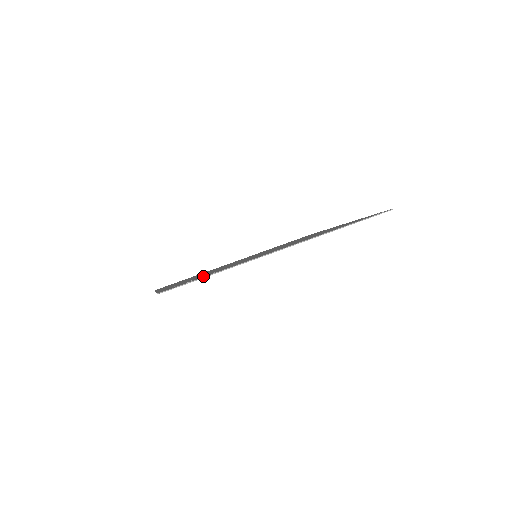
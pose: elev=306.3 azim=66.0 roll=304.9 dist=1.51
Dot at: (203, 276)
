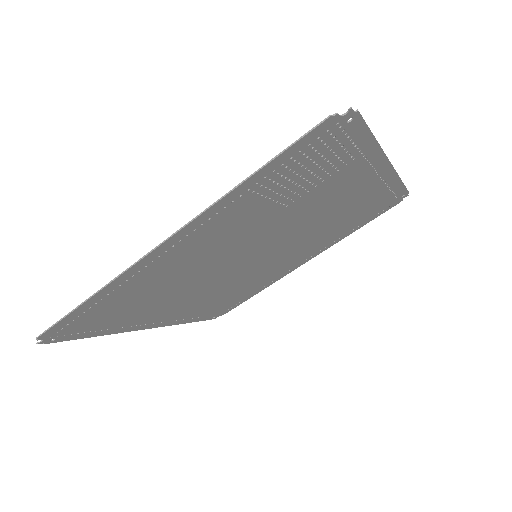
Dot at: (337, 152)
